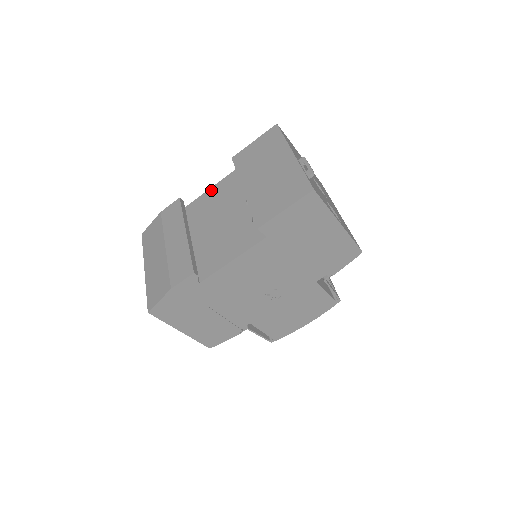
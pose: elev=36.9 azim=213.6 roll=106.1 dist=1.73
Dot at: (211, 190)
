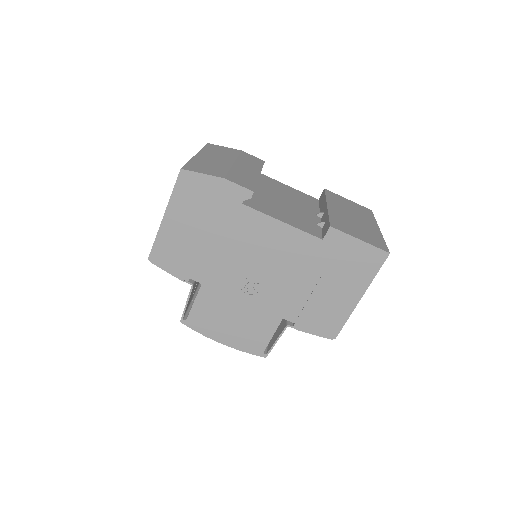
Dot at: (287, 186)
